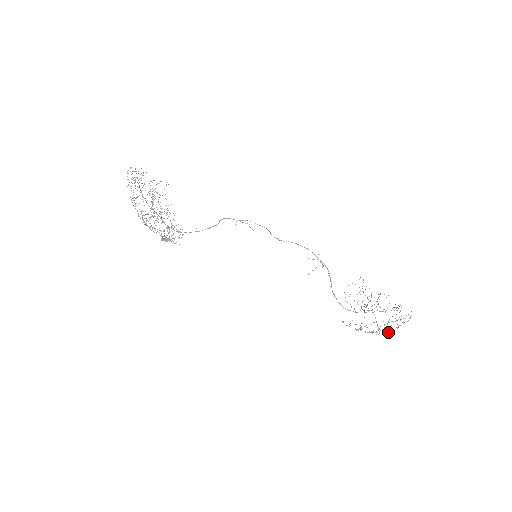
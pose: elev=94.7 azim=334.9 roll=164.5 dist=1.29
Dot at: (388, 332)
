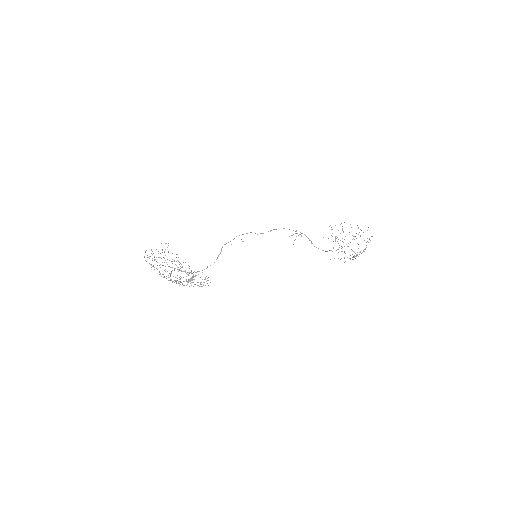
Dot at: occluded
